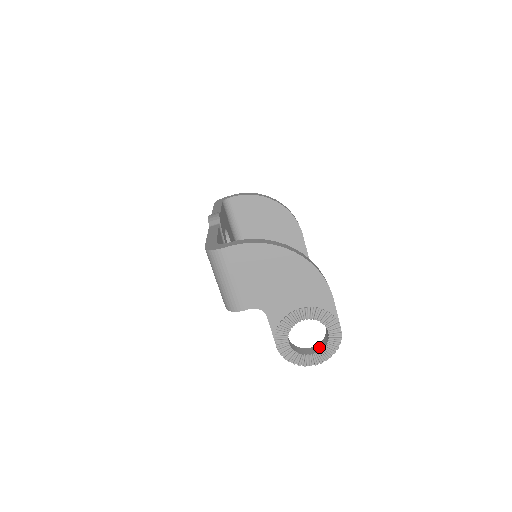
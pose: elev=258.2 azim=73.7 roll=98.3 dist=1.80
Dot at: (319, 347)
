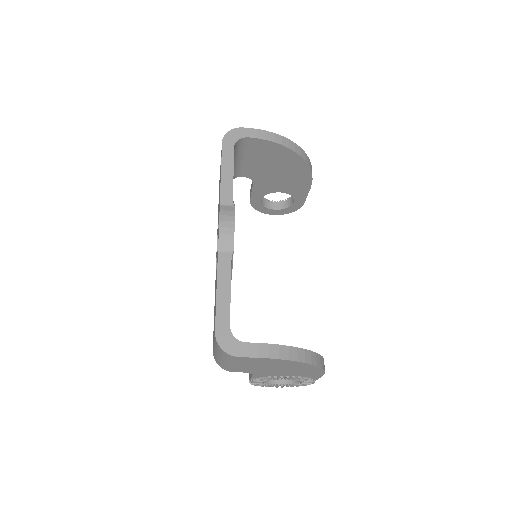
Dot at: (286, 379)
